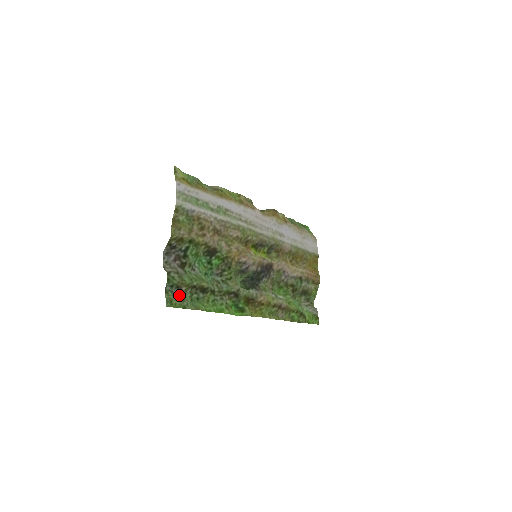
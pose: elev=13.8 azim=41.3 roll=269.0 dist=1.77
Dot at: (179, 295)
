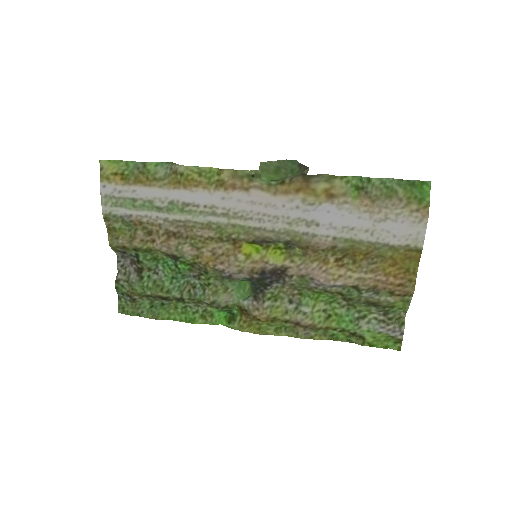
Dot at: (133, 302)
